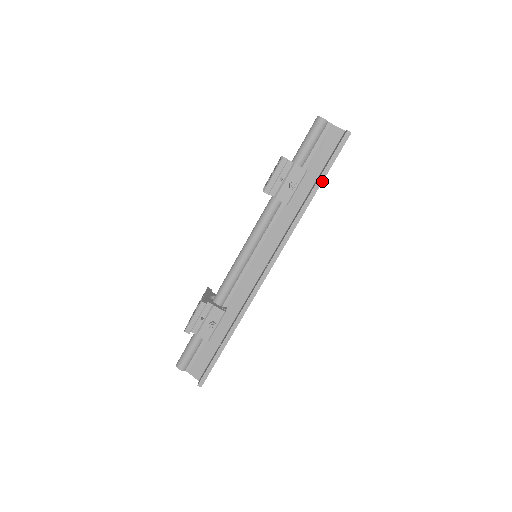
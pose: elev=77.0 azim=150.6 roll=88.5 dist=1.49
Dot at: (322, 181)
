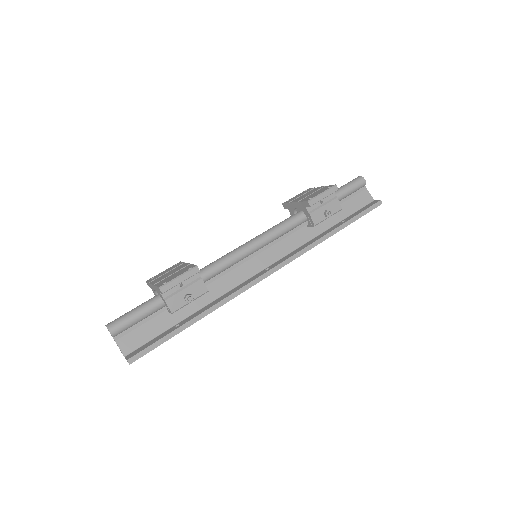
Dot at: (347, 225)
